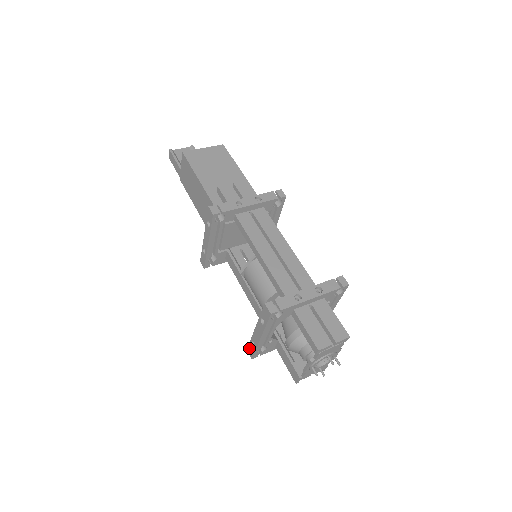
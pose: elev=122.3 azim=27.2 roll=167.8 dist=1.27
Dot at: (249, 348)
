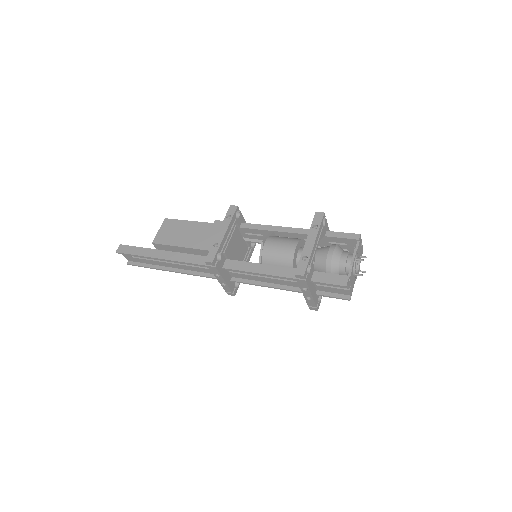
Dot at: (299, 268)
